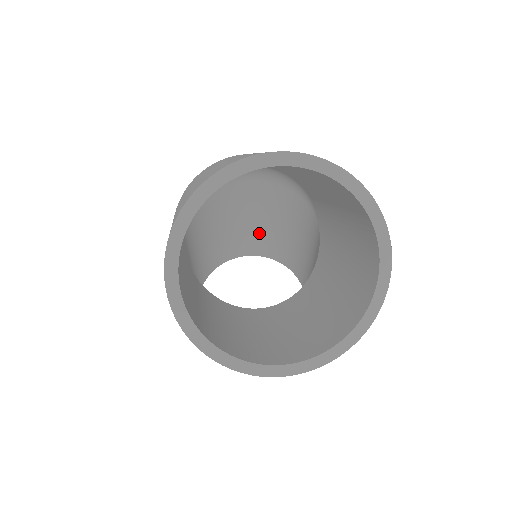
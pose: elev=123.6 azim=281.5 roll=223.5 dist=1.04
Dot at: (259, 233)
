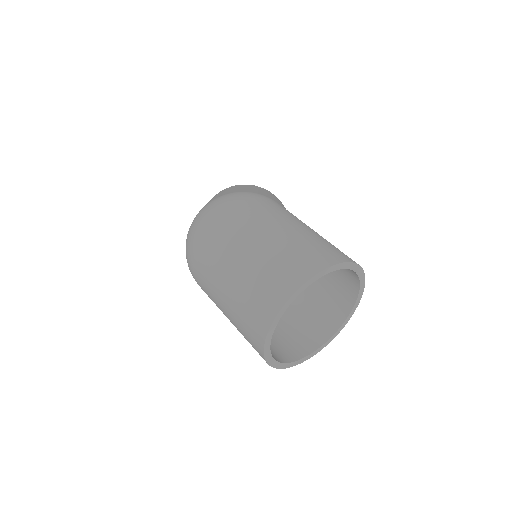
Dot at: occluded
